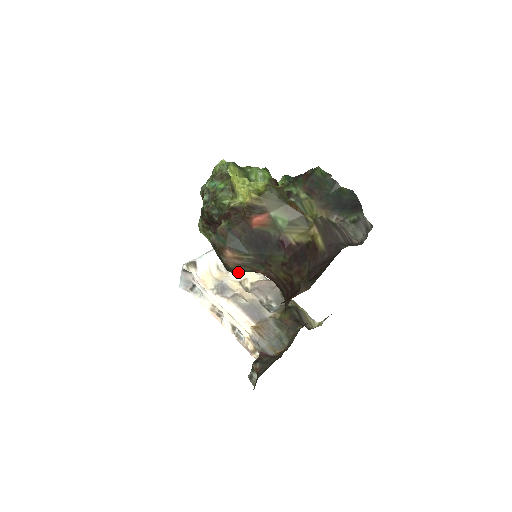
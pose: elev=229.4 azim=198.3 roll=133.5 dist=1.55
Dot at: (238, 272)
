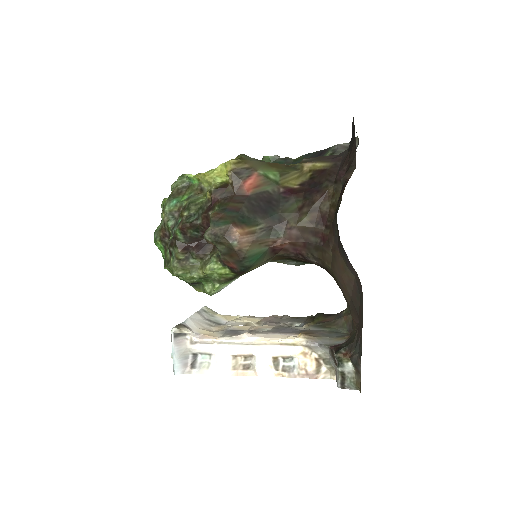
Dot at: (254, 261)
